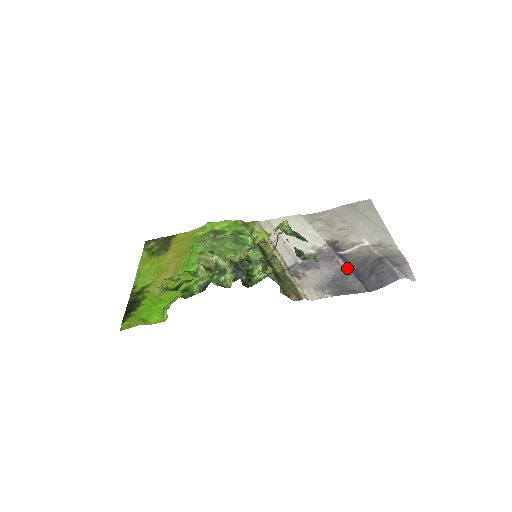
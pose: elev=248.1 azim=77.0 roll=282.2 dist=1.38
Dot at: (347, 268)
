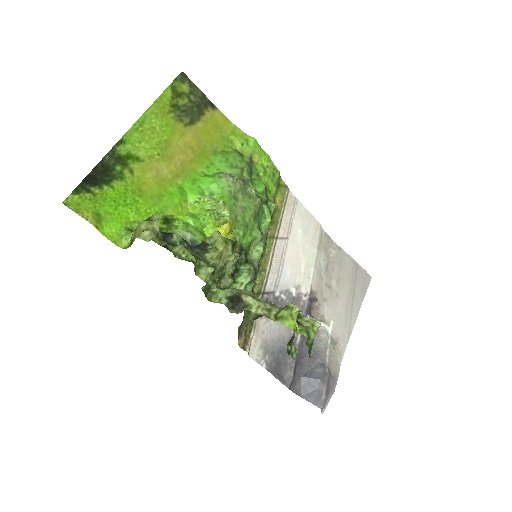
Dot at: (298, 344)
